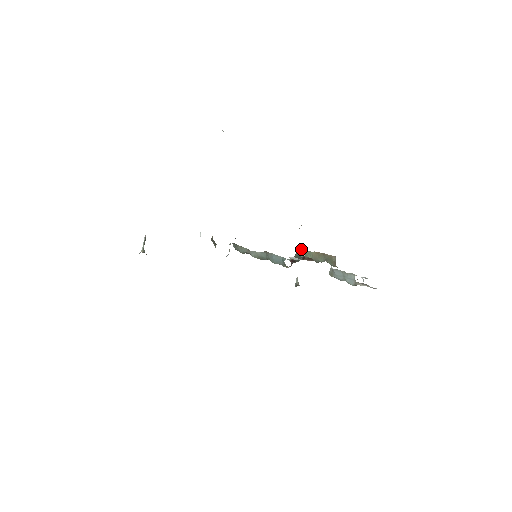
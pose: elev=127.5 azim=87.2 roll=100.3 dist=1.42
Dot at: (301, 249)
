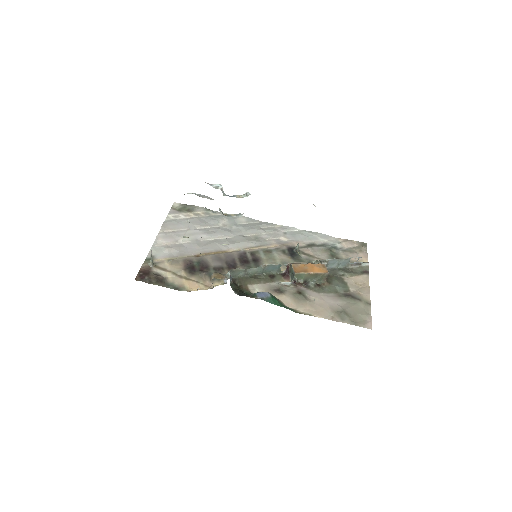
Dot at: (295, 274)
